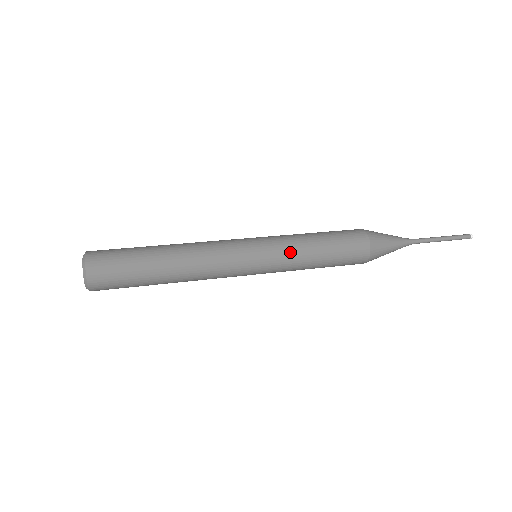
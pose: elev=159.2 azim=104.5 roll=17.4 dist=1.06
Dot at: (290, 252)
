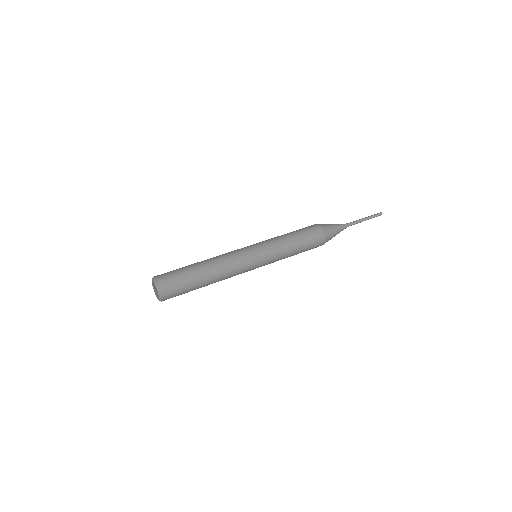
Dot at: occluded
